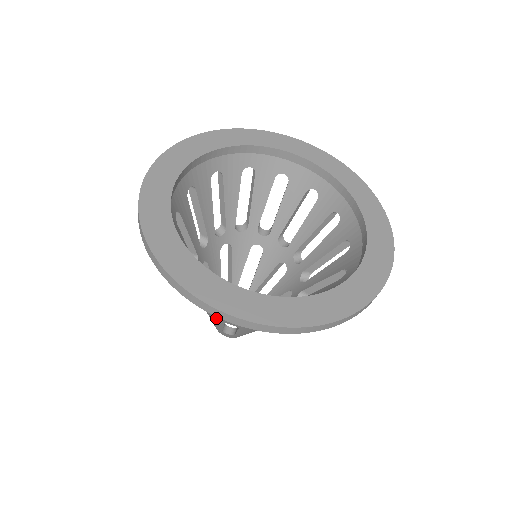
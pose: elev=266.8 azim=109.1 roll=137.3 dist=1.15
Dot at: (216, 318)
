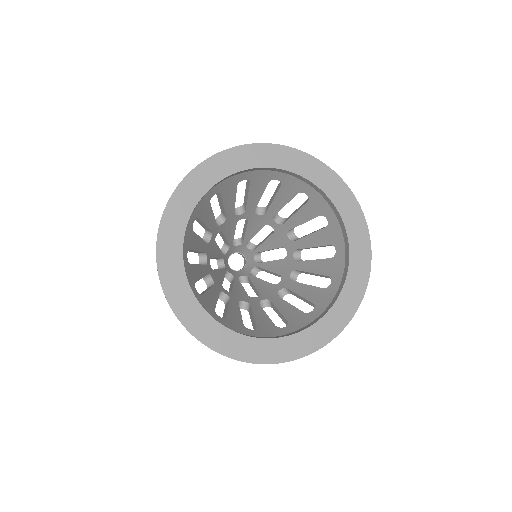
Dot at: occluded
